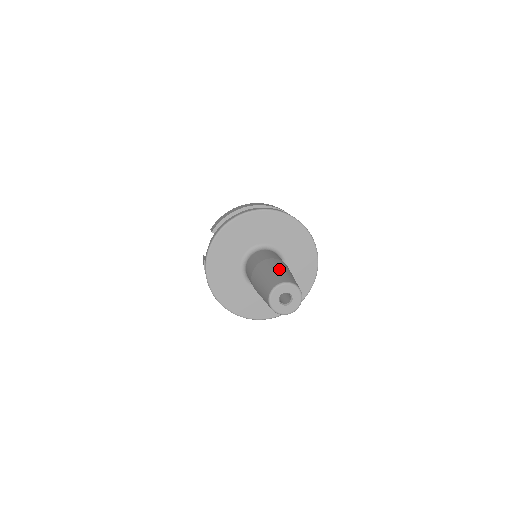
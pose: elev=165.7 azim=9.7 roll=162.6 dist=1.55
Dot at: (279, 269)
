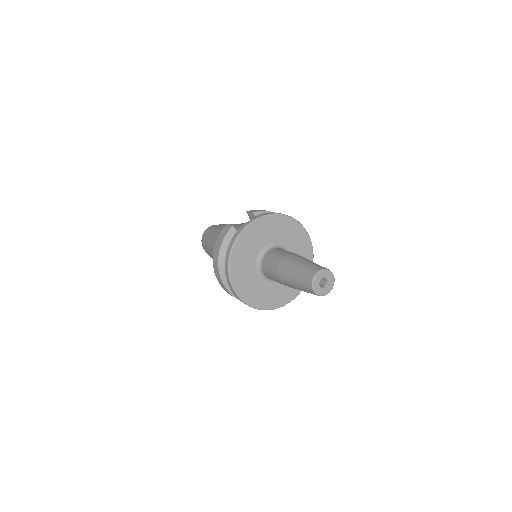
Dot at: occluded
